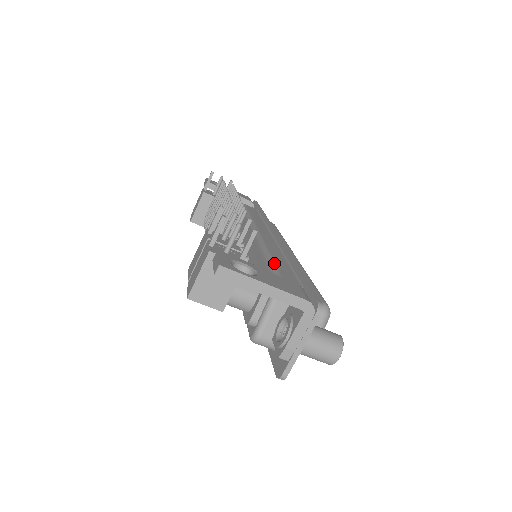
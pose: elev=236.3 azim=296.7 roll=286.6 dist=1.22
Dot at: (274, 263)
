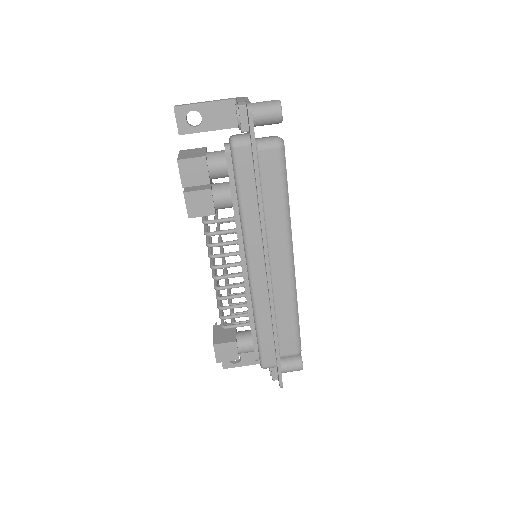
Dot at: occluded
